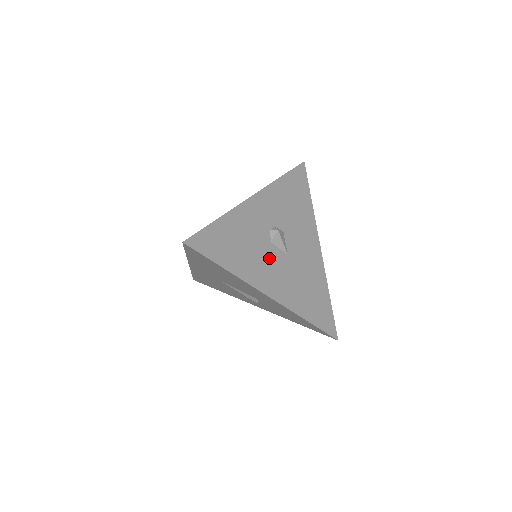
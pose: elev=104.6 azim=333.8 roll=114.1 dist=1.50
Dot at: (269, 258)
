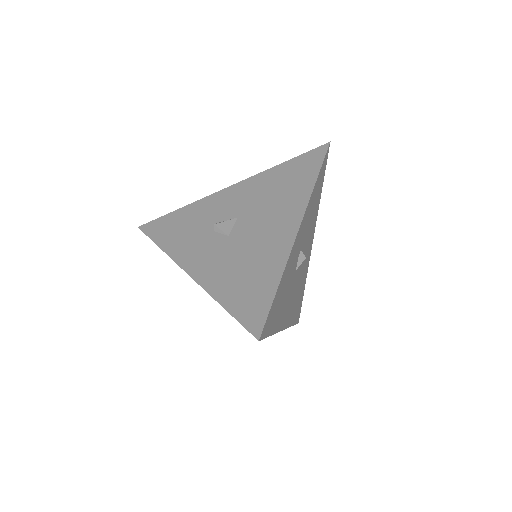
Dot at: (291, 290)
